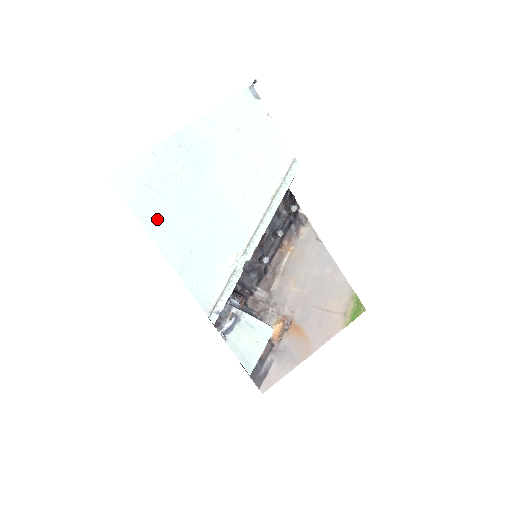
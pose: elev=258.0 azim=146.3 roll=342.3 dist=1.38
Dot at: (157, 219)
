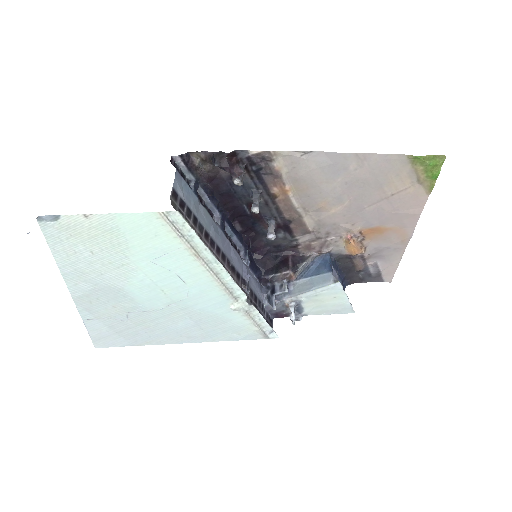
Dot at: (154, 336)
